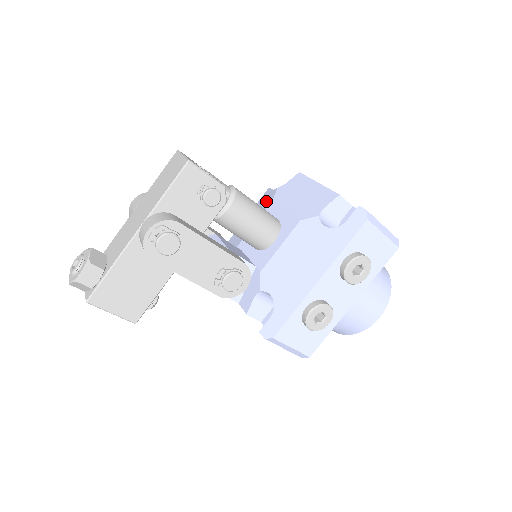
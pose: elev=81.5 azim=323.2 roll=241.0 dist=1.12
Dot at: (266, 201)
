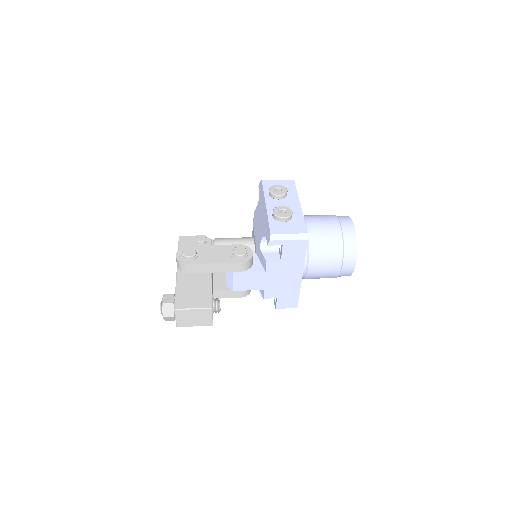
Dot at: occluded
